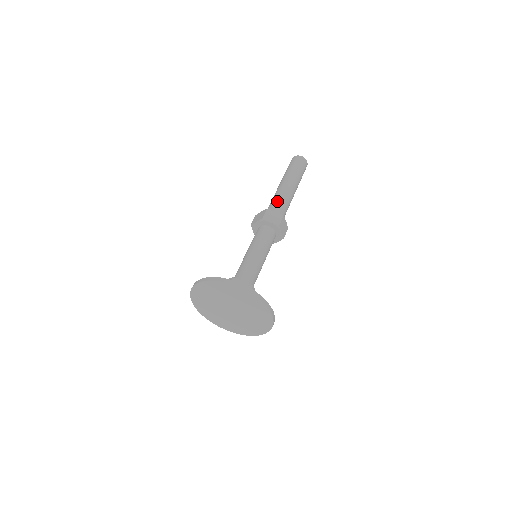
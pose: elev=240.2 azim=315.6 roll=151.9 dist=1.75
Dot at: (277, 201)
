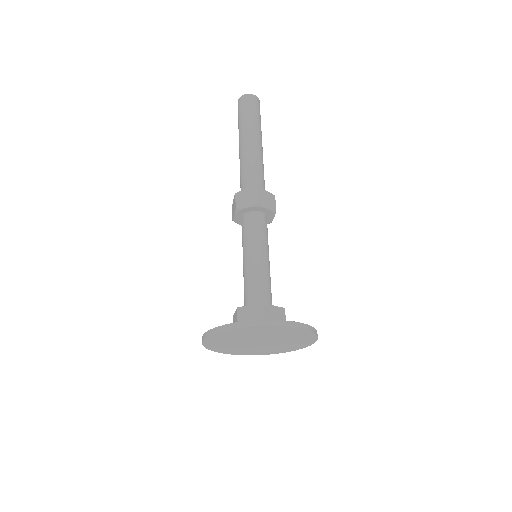
Dot at: (244, 173)
